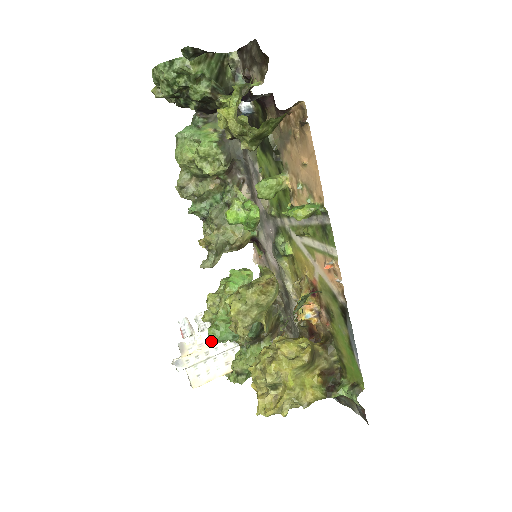
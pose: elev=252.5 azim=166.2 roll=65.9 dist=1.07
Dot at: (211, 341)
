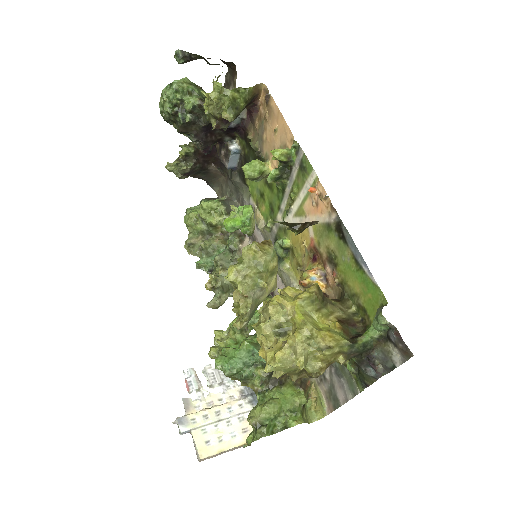
Dot at: (223, 400)
